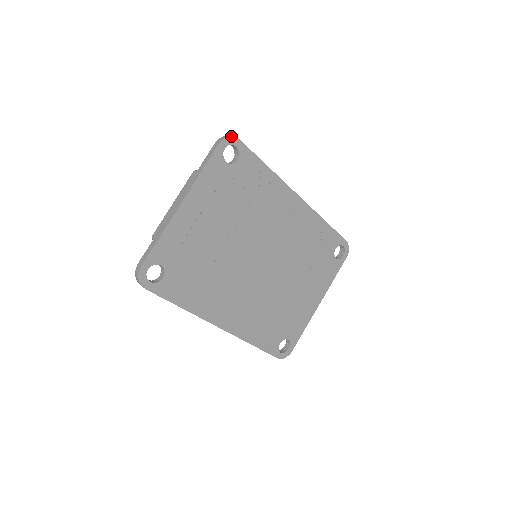
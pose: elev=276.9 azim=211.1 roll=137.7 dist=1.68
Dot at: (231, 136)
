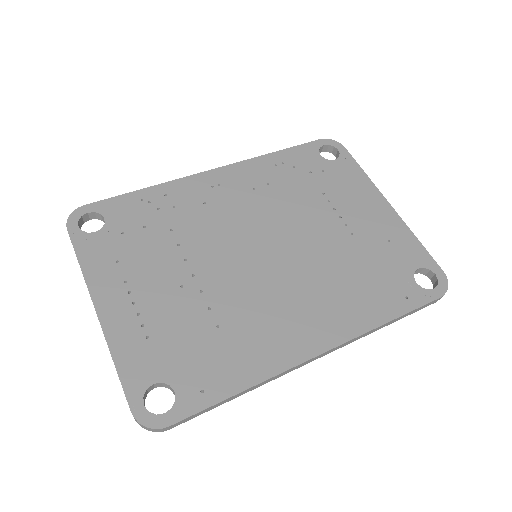
Dot at: (71, 213)
